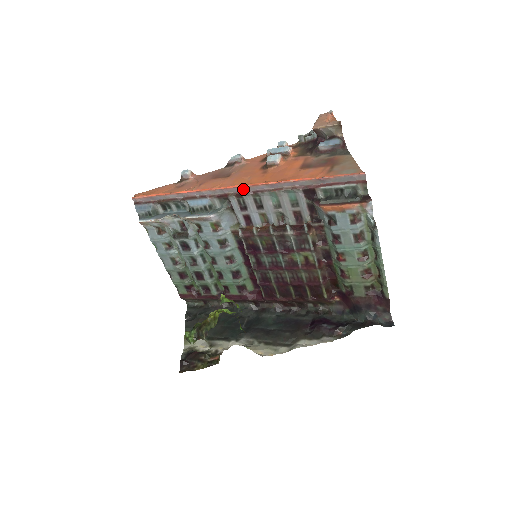
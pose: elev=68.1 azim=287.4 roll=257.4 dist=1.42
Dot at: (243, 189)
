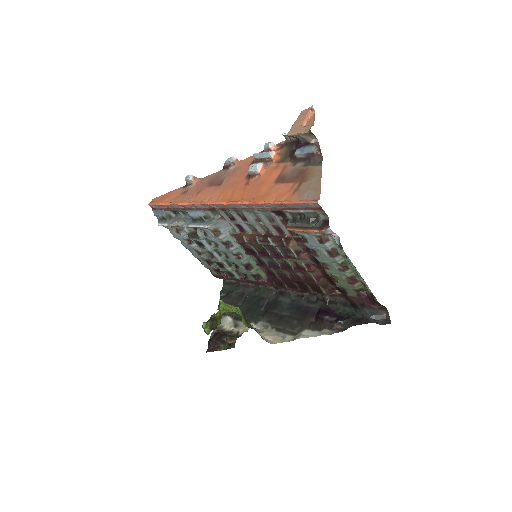
Dot at: (225, 206)
